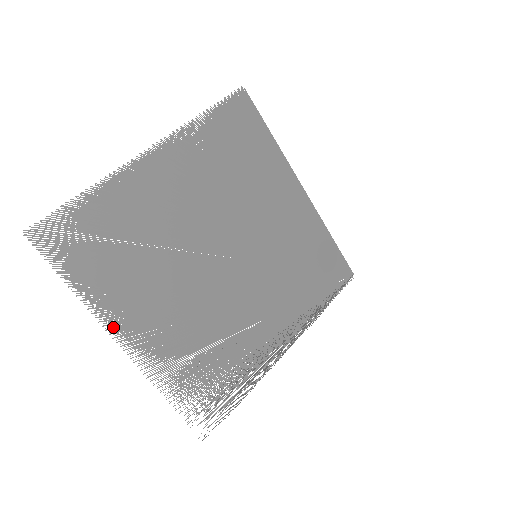
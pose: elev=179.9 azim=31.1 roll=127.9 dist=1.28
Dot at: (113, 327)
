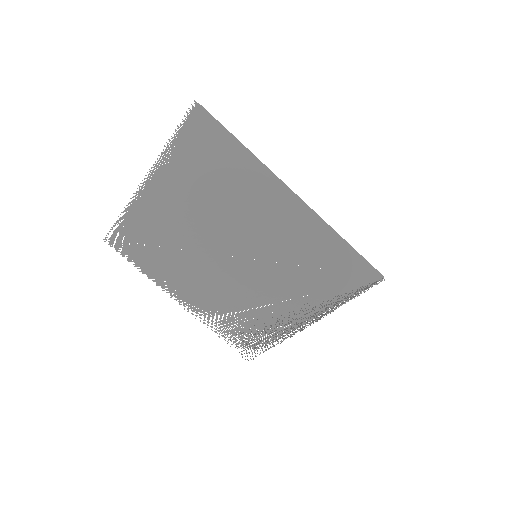
Dot at: (169, 292)
